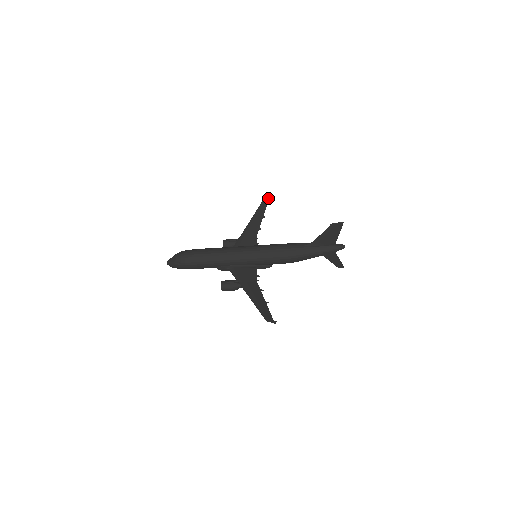
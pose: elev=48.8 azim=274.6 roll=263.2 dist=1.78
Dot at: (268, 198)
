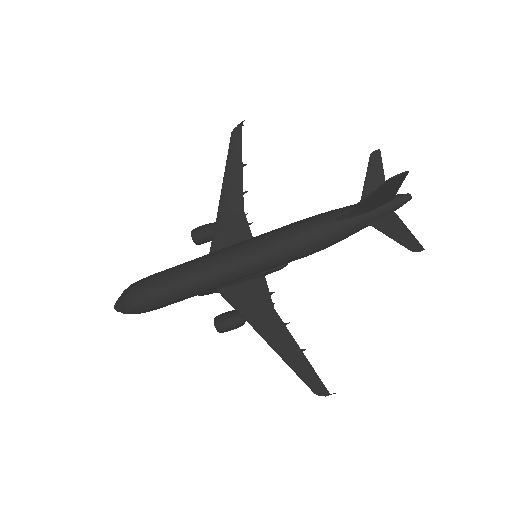
Dot at: (239, 124)
